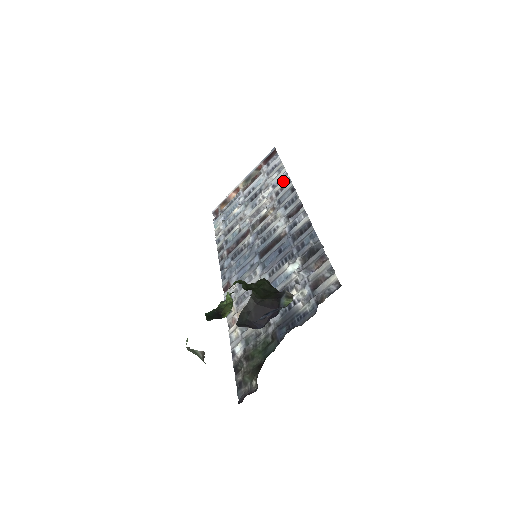
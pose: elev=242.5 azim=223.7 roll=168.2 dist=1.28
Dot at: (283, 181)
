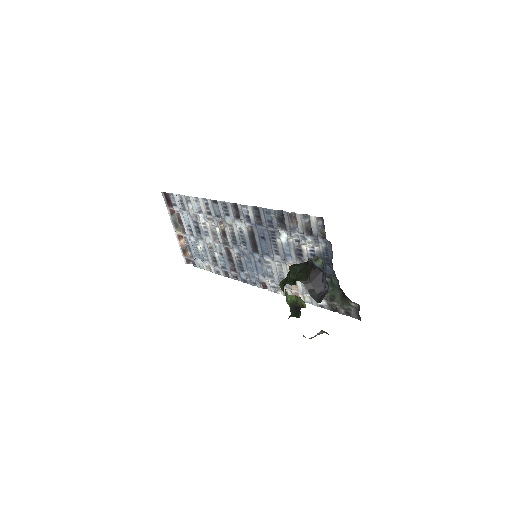
Dot at: (201, 204)
